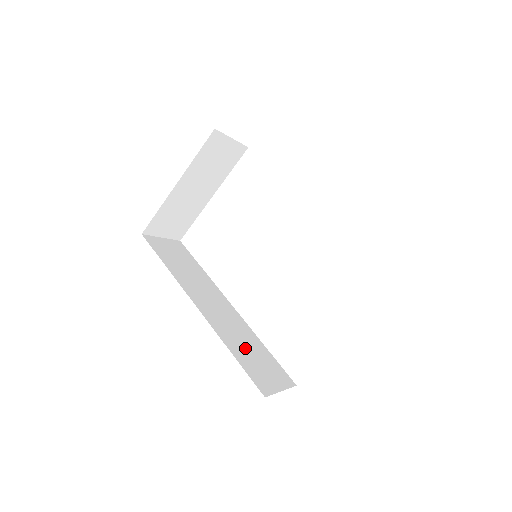
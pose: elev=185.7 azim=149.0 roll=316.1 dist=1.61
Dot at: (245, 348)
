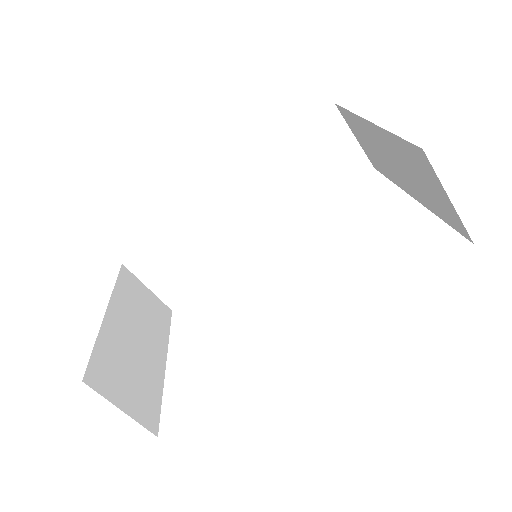
Dot at: occluded
